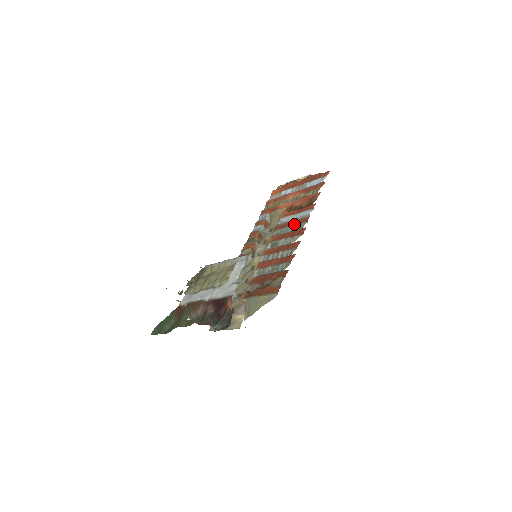
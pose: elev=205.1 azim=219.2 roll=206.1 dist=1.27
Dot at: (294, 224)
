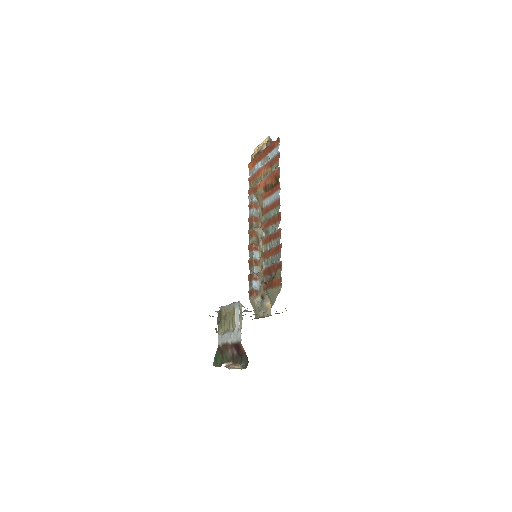
Dot at: (272, 208)
